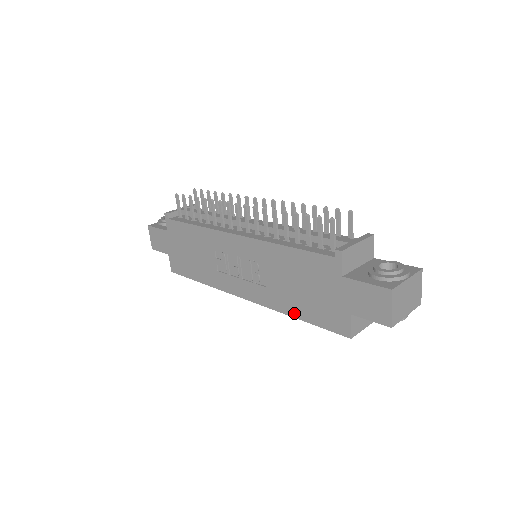
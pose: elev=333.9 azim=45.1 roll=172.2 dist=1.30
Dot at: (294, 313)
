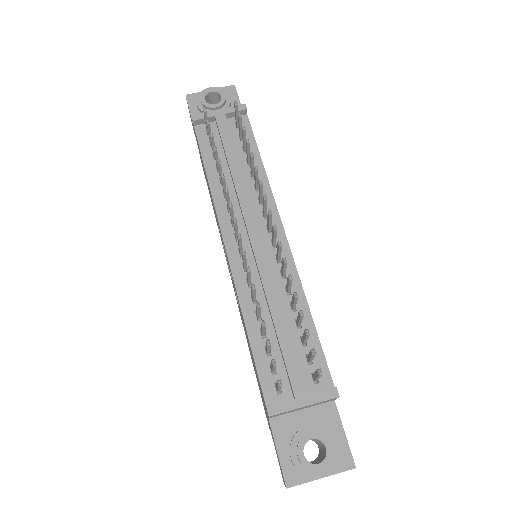
Dot at: (250, 354)
